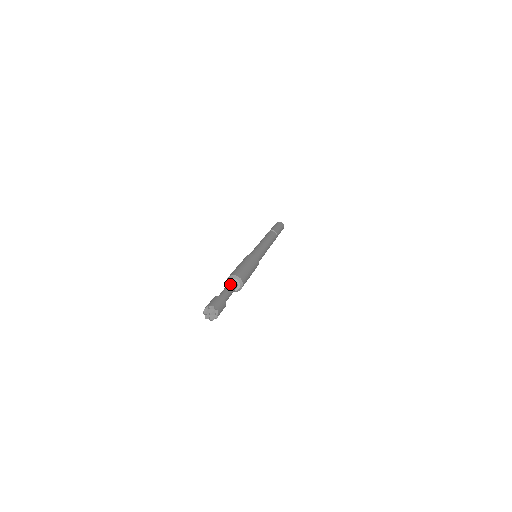
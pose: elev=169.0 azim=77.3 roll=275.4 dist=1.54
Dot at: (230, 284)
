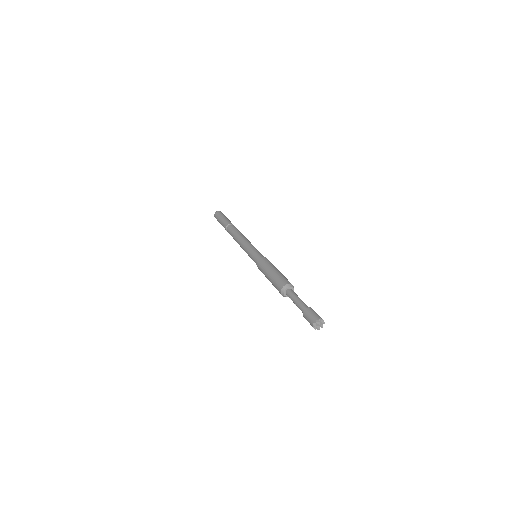
Dot at: (293, 293)
